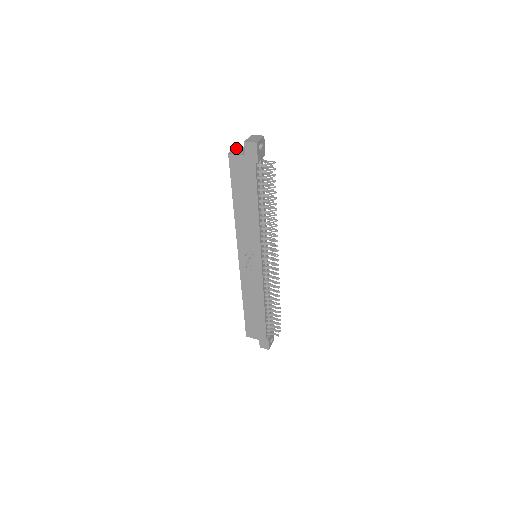
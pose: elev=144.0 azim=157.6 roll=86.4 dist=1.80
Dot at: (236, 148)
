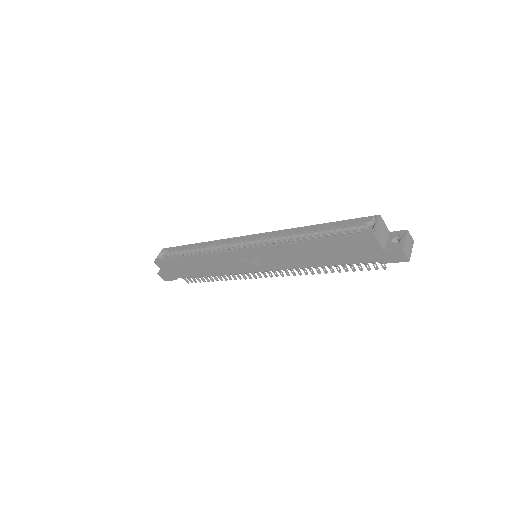
Dot at: (380, 222)
